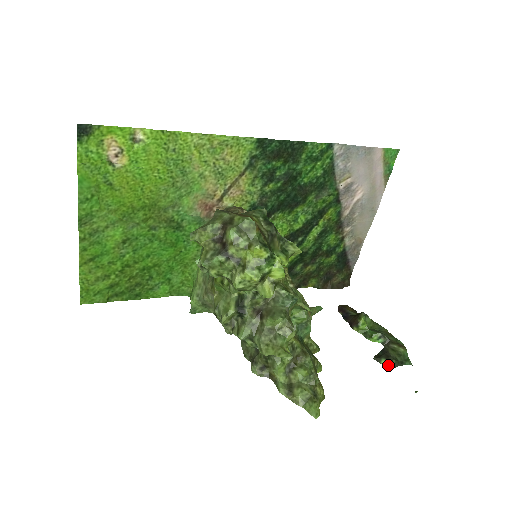
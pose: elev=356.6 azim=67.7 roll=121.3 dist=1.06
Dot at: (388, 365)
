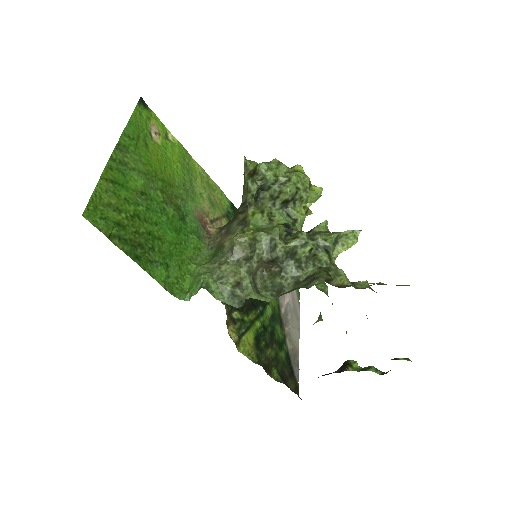
Dot at: (406, 359)
